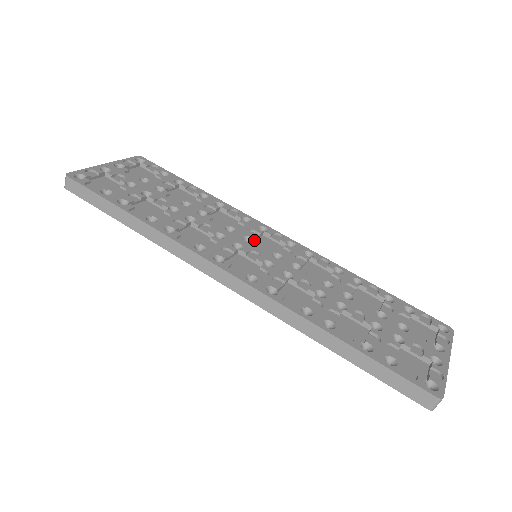
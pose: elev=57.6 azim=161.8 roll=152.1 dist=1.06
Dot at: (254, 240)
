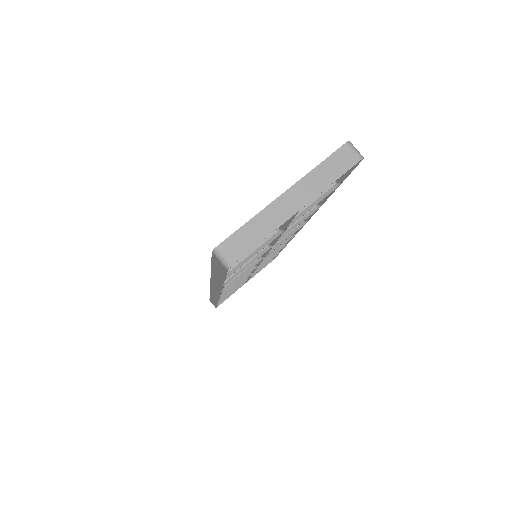
Dot at: occluded
